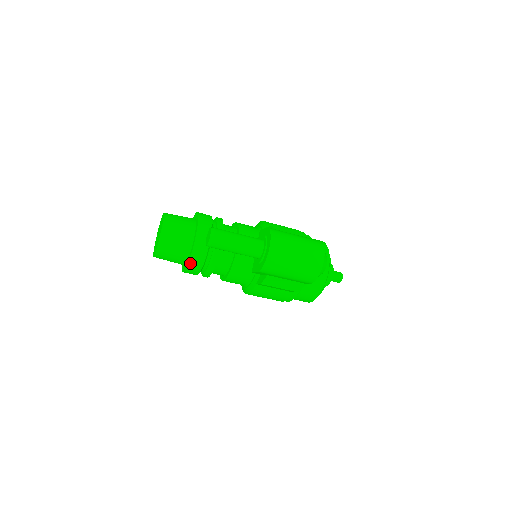
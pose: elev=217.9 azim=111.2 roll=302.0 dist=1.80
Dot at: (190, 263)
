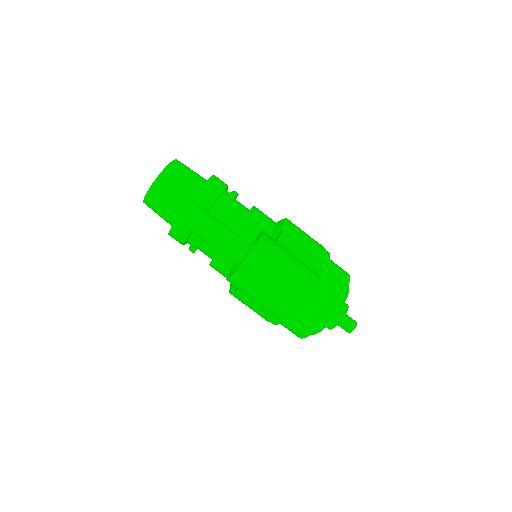
Dot at: (173, 229)
